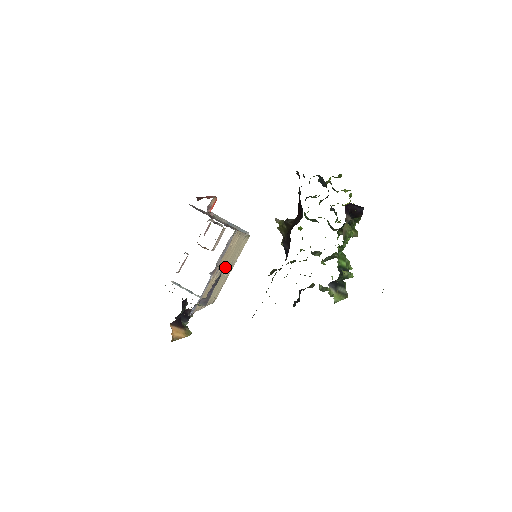
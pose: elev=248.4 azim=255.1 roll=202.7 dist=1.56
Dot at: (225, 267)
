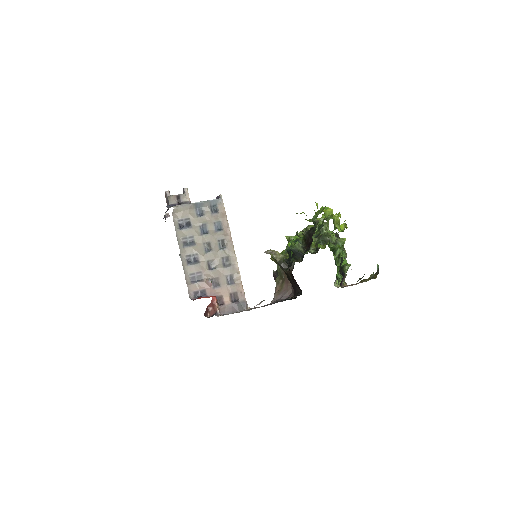
Dot at: occluded
